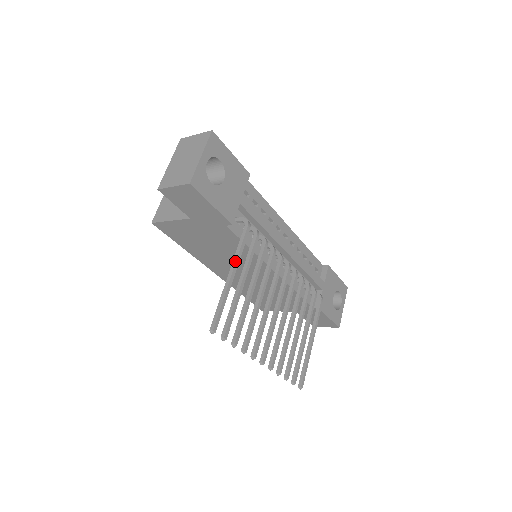
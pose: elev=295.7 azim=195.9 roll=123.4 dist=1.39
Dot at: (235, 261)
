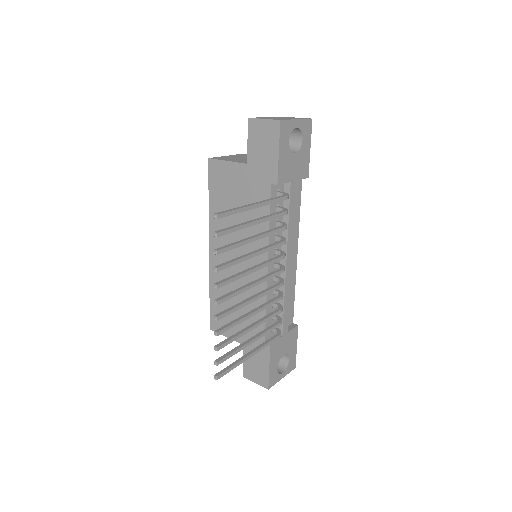
Dot at: (264, 201)
